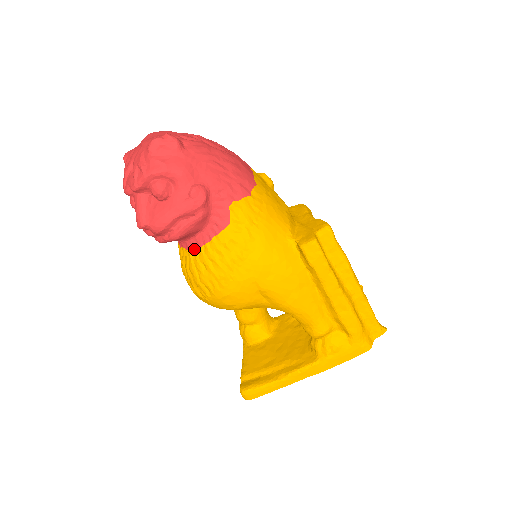
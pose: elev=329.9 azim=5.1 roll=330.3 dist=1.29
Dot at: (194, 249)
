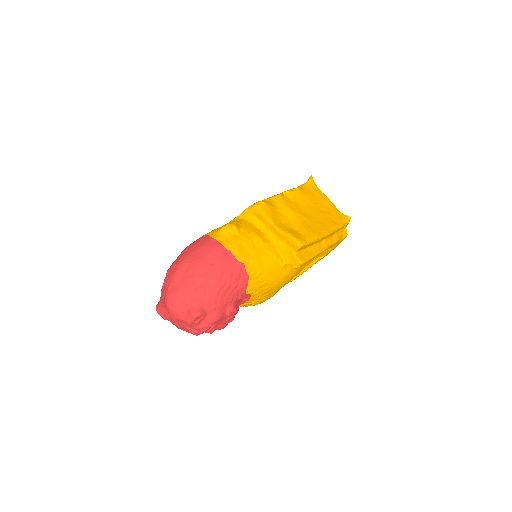
Dot at: occluded
